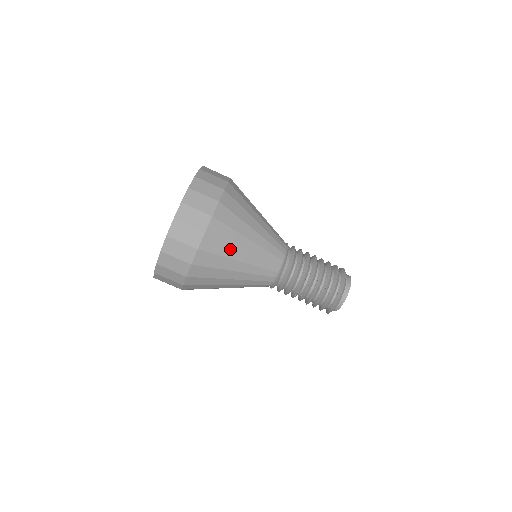
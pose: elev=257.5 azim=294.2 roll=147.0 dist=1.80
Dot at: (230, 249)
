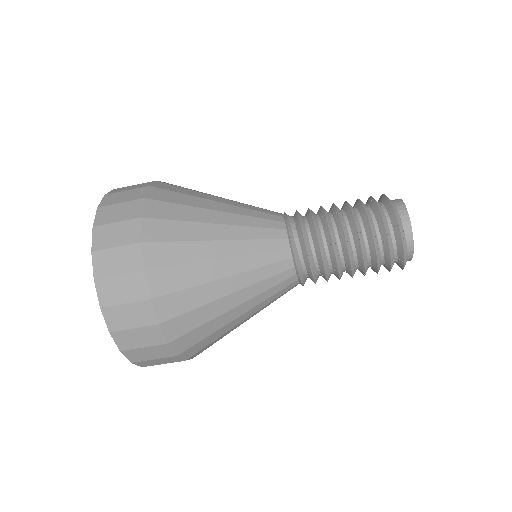
Dot at: (198, 270)
